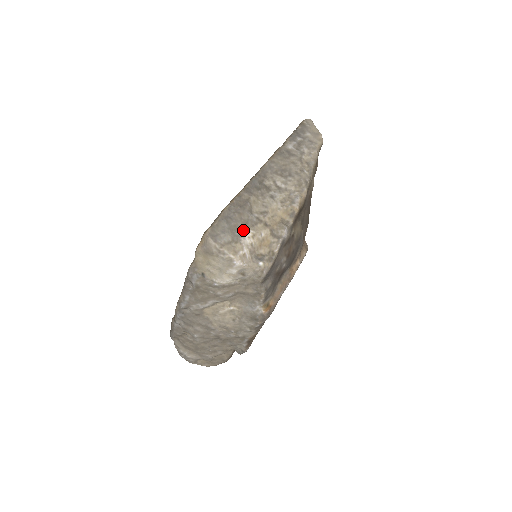
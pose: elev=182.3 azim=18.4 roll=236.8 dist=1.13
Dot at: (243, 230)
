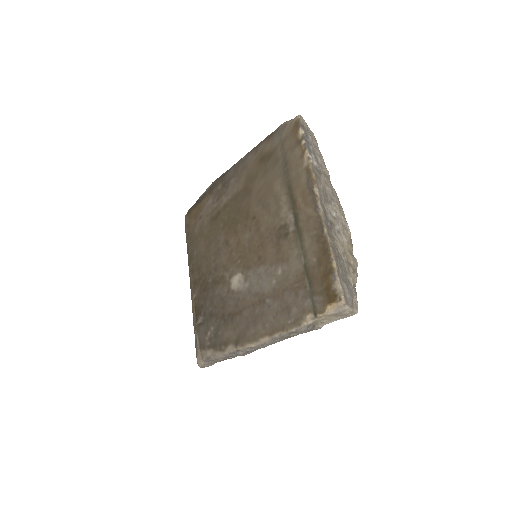
Dot at: (349, 281)
